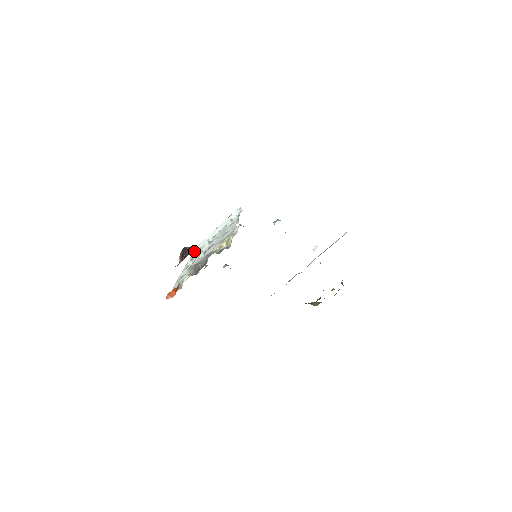
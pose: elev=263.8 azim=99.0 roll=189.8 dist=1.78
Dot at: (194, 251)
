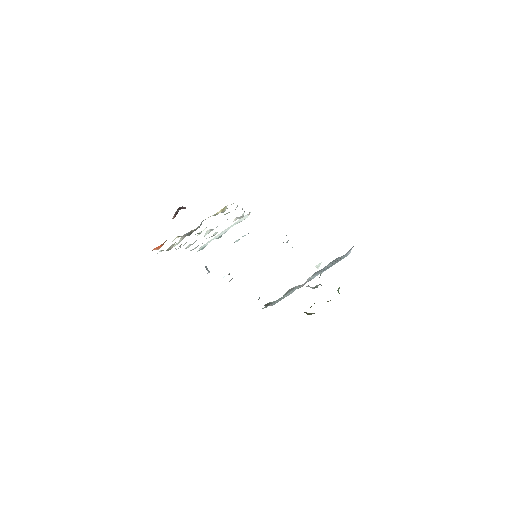
Dot at: occluded
